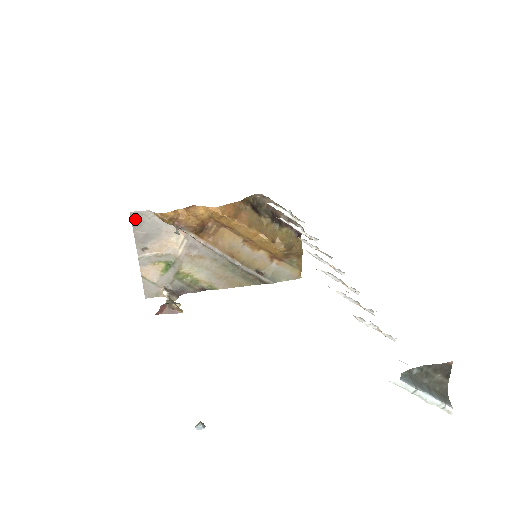
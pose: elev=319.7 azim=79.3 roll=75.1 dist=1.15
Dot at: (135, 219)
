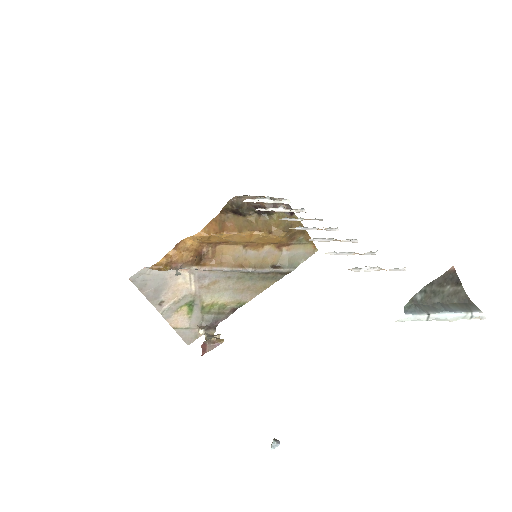
Dot at: (137, 282)
